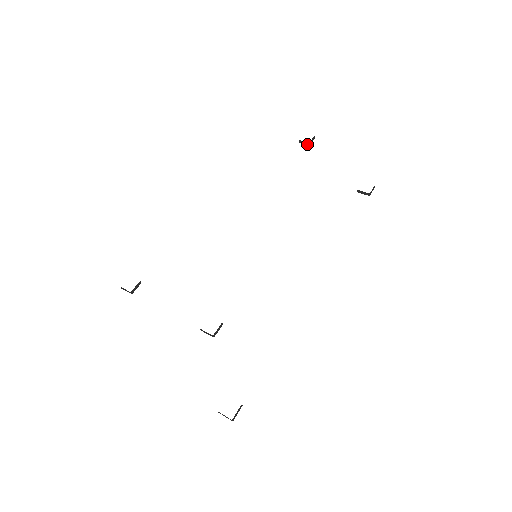
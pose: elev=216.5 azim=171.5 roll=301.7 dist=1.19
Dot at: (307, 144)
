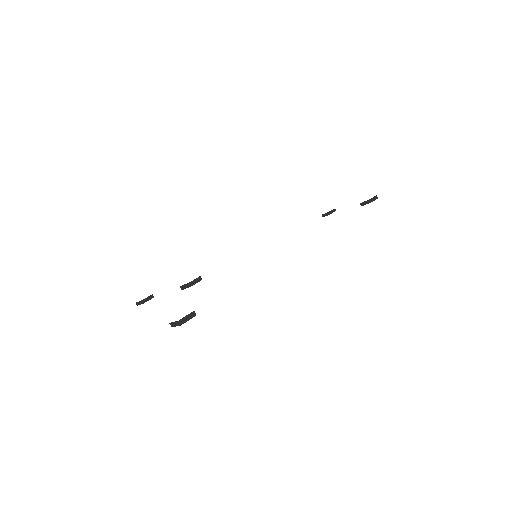
Dot at: (328, 214)
